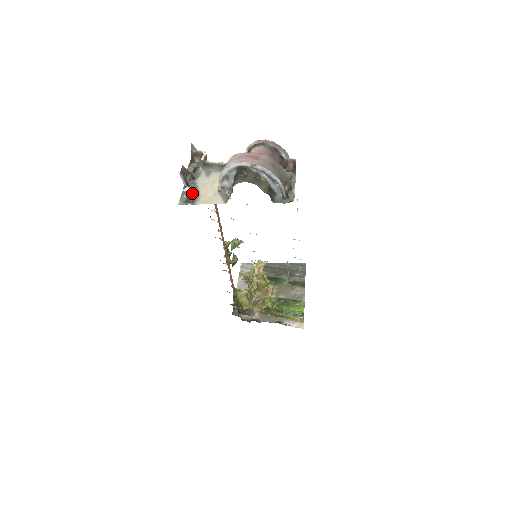
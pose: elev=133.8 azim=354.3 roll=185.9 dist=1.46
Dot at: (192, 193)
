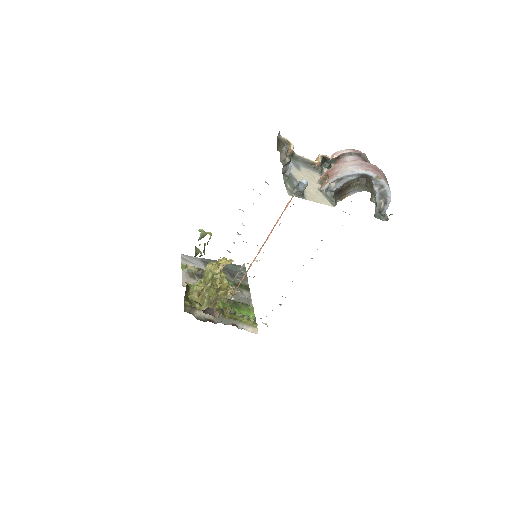
Dot at: occluded
